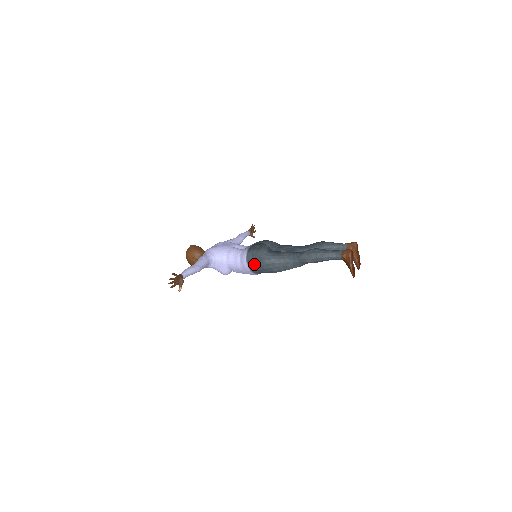
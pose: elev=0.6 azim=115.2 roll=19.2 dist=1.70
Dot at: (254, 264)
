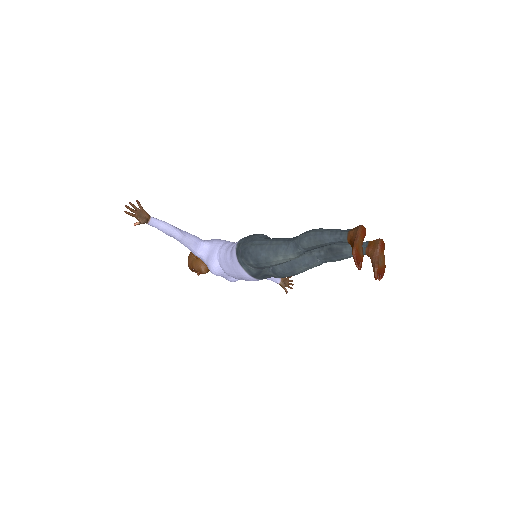
Dot at: (242, 247)
